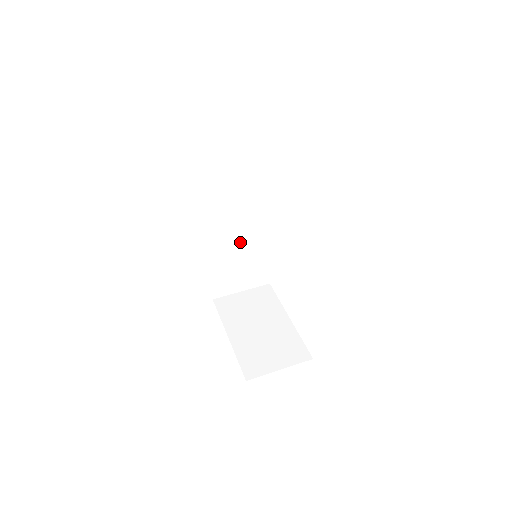
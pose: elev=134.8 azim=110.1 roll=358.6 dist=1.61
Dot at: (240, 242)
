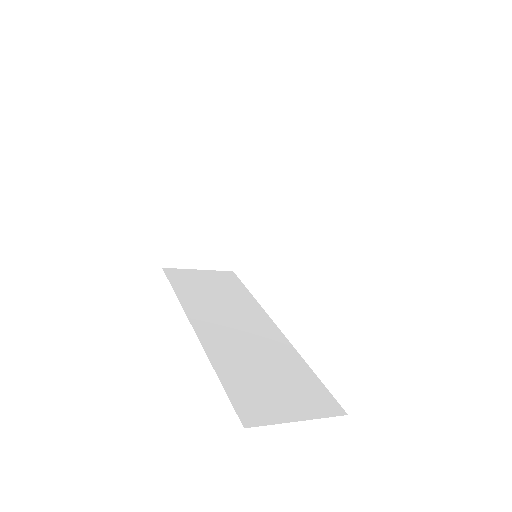
Dot at: (254, 348)
